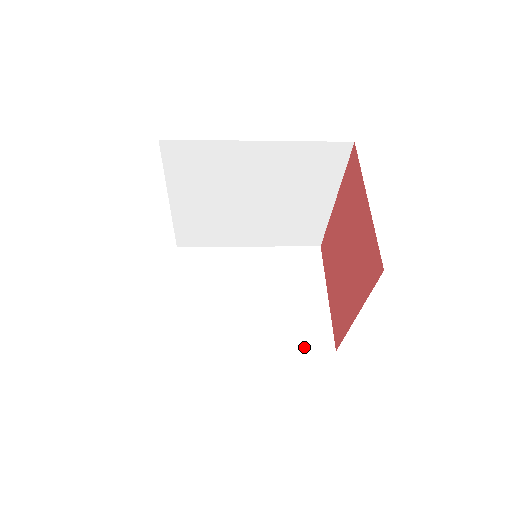
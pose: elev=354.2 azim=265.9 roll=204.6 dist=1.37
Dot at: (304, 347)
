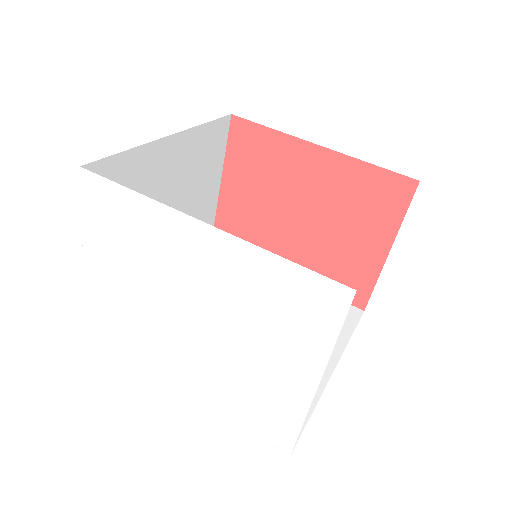
Dot at: occluded
